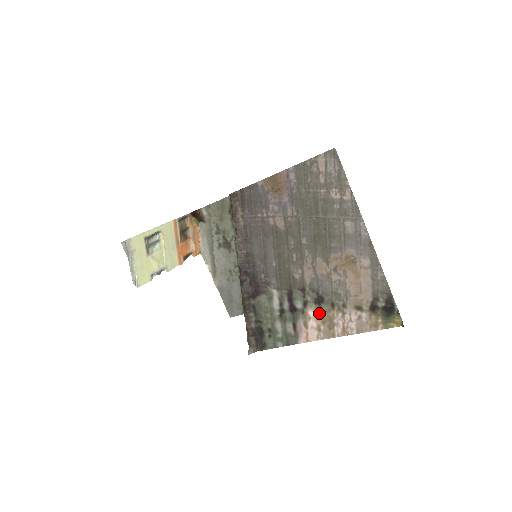
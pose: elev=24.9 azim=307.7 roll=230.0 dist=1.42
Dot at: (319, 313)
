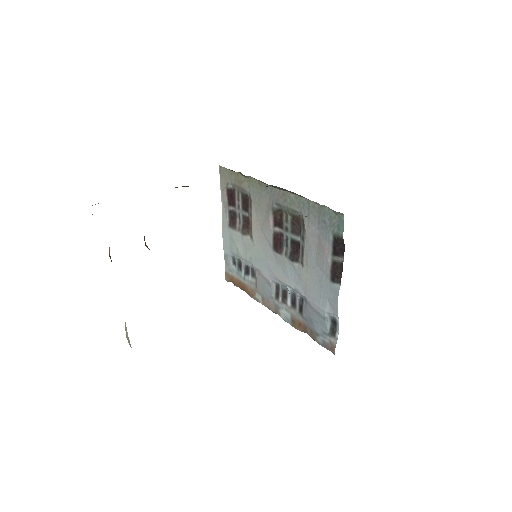
Dot at: occluded
